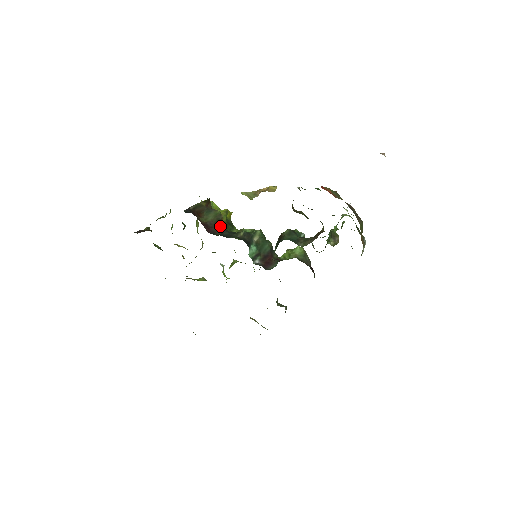
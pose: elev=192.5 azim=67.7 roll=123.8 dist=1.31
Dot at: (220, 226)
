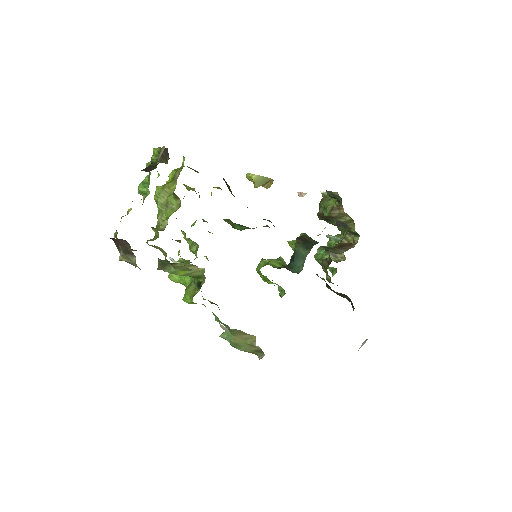
Dot at: occluded
